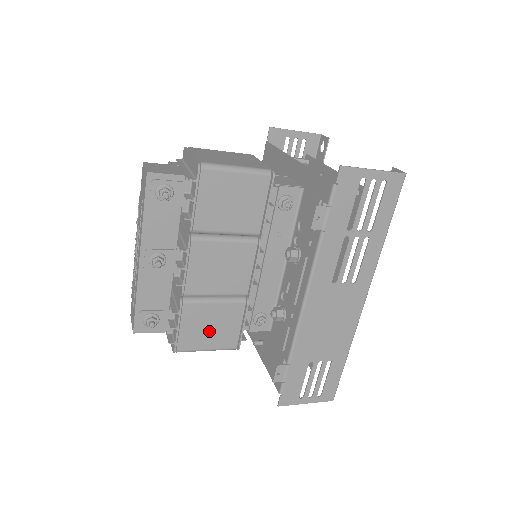
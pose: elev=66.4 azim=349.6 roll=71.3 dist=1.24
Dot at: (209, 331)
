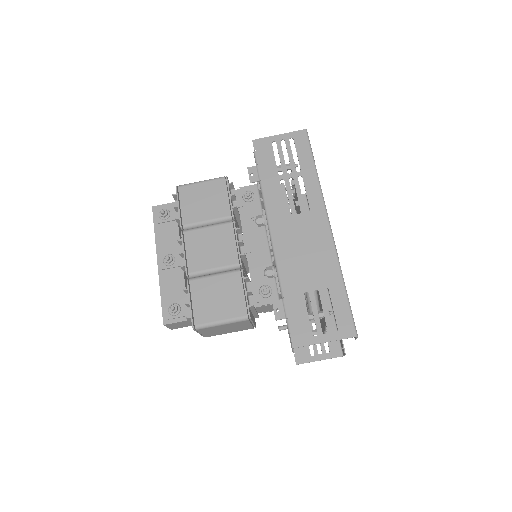
Dot at: (217, 302)
